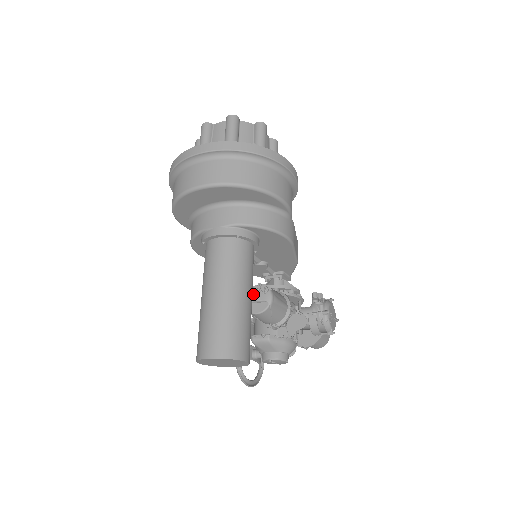
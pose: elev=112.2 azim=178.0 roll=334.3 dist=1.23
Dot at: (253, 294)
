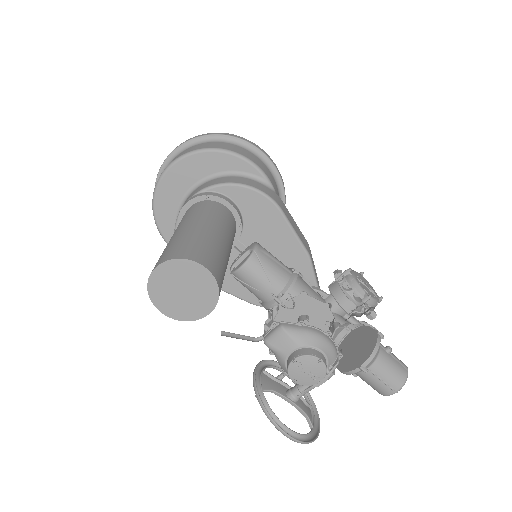
Dot at: occluded
